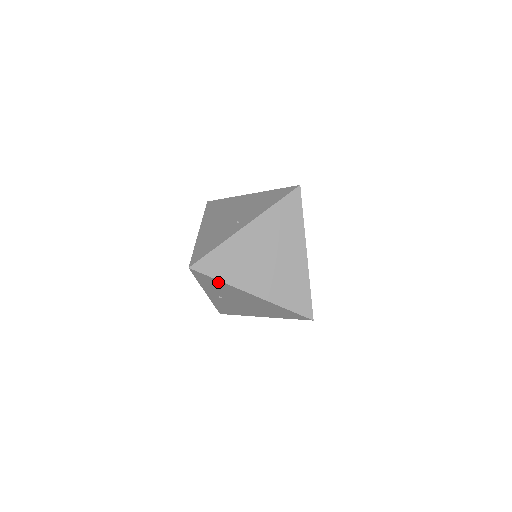
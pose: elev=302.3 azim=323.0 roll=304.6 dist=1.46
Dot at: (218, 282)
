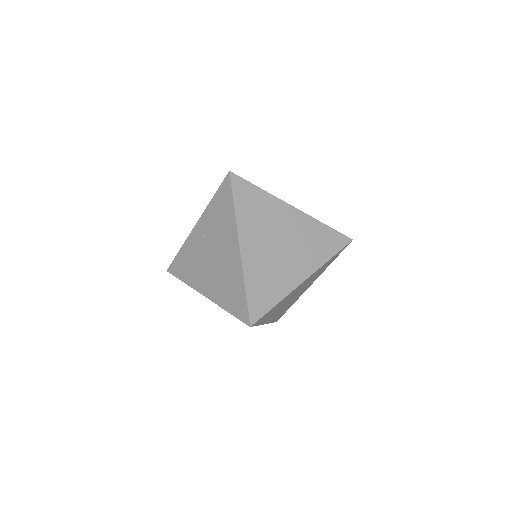
Dot at: (230, 208)
